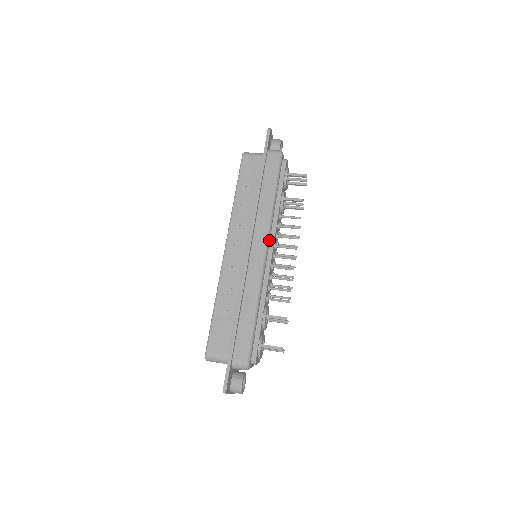
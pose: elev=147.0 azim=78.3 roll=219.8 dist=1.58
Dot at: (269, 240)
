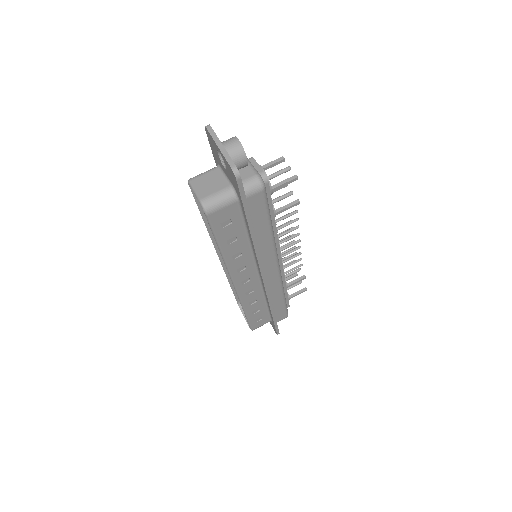
Dot at: (277, 257)
